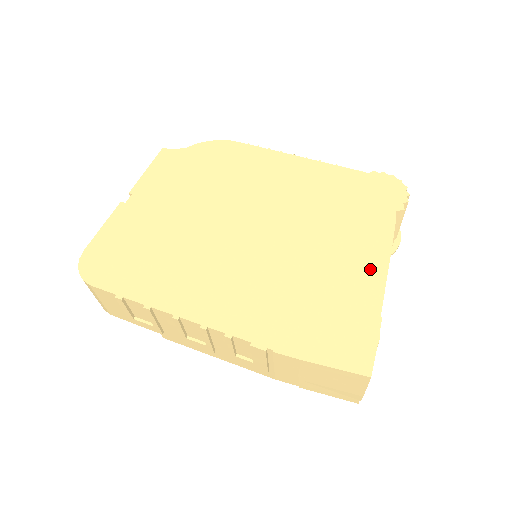
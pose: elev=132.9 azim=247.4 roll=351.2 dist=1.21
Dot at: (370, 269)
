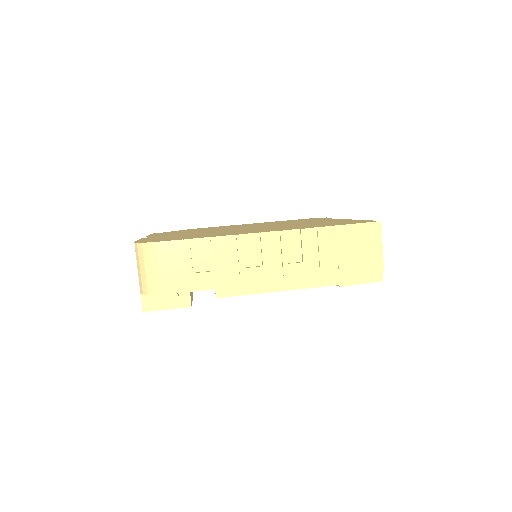
Dot at: (336, 220)
